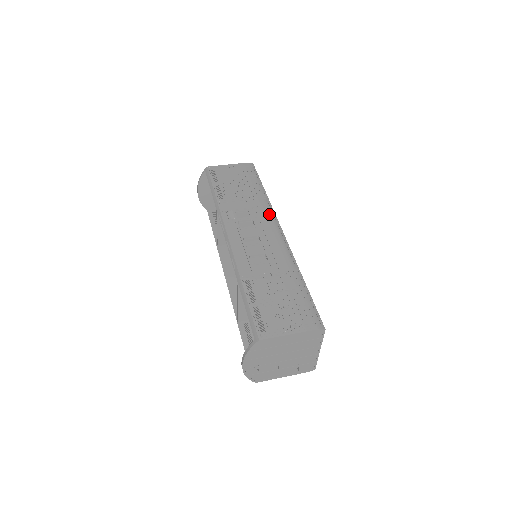
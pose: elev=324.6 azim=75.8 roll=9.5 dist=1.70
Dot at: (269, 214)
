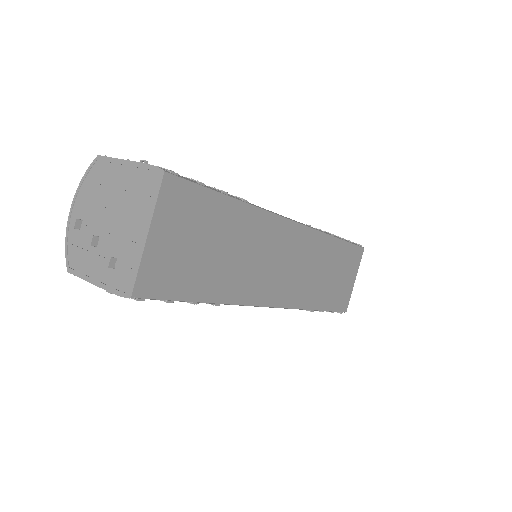
Dot at: occluded
